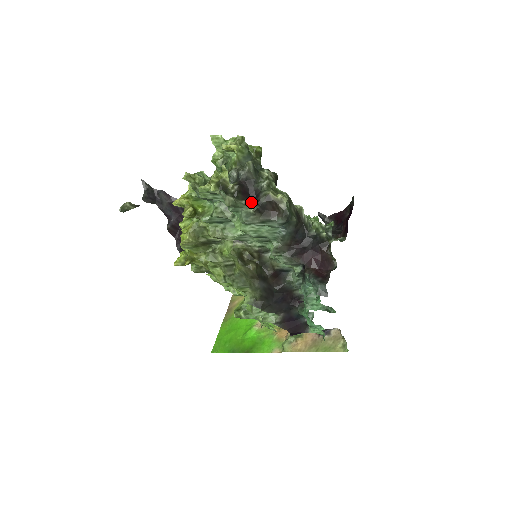
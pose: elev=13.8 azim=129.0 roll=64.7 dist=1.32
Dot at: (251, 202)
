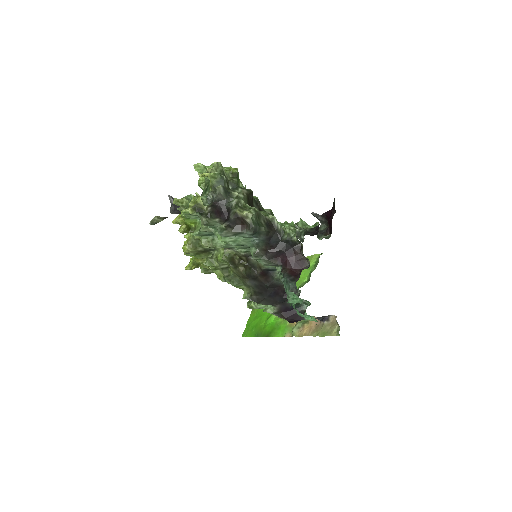
Dot at: (224, 219)
